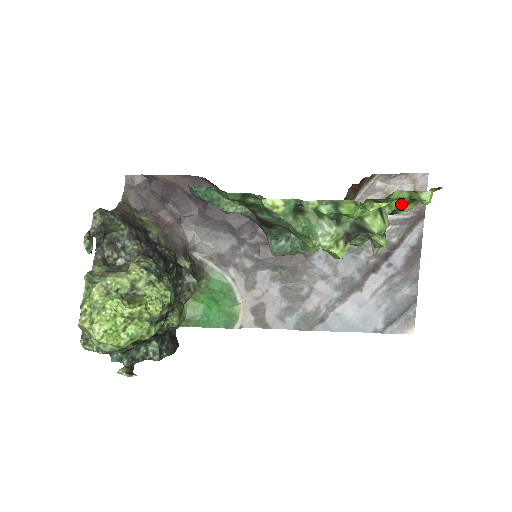
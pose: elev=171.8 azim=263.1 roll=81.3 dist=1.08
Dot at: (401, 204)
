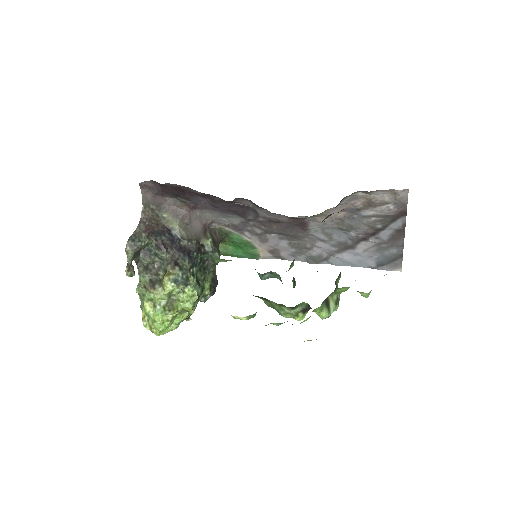
Dot at: occluded
